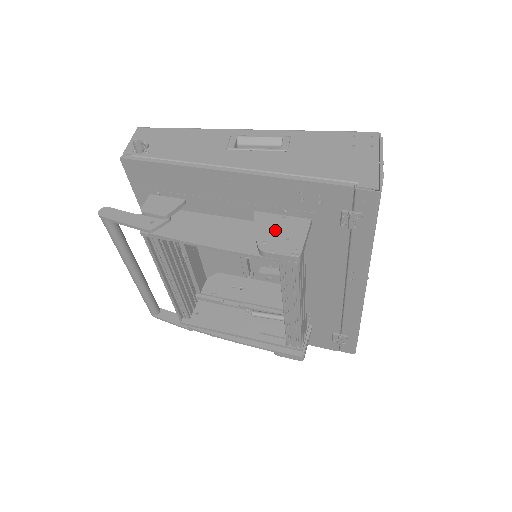
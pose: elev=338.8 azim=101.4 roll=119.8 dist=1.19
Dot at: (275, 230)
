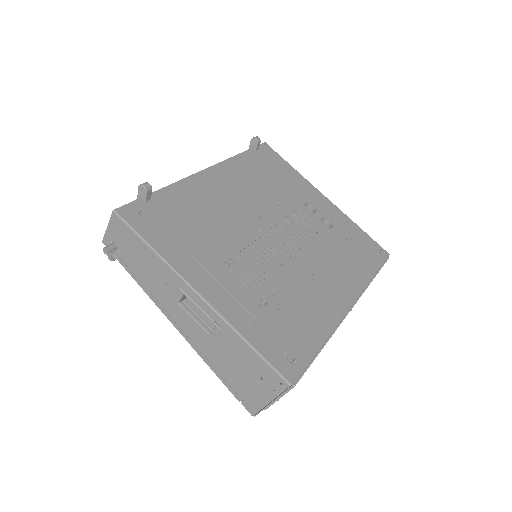
Dot at: occluded
